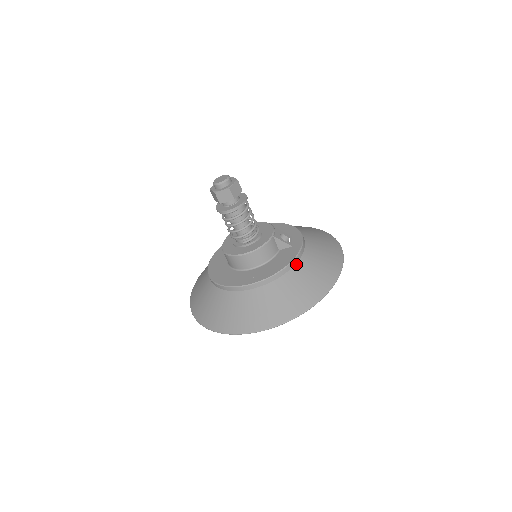
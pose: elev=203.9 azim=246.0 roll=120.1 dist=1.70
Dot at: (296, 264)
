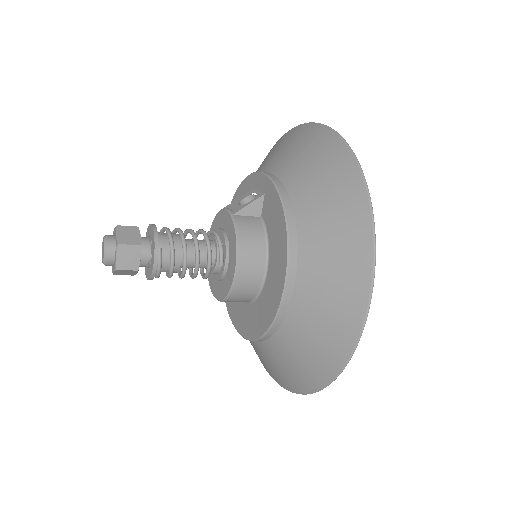
Dot at: (291, 200)
